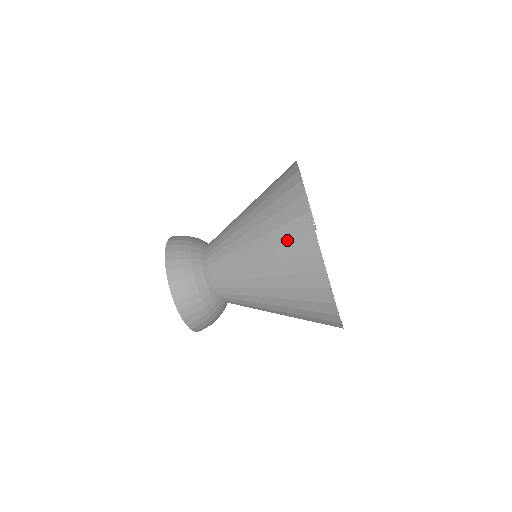
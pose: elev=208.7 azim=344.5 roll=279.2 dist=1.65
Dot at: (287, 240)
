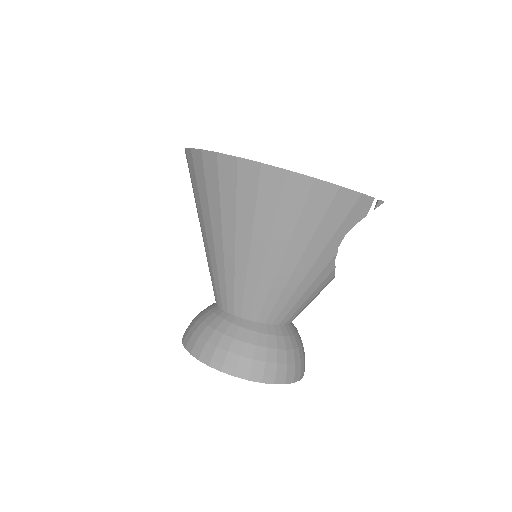
Dot at: (197, 188)
